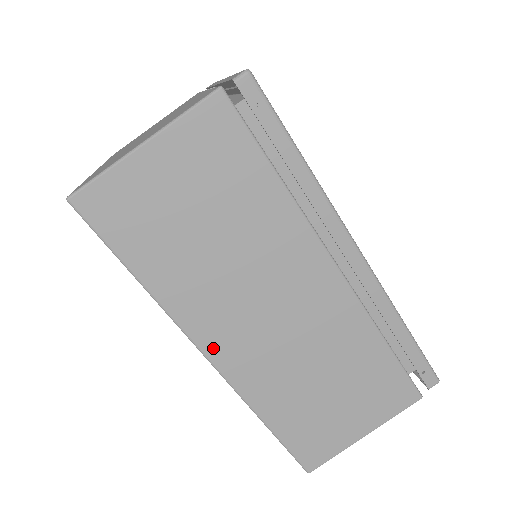
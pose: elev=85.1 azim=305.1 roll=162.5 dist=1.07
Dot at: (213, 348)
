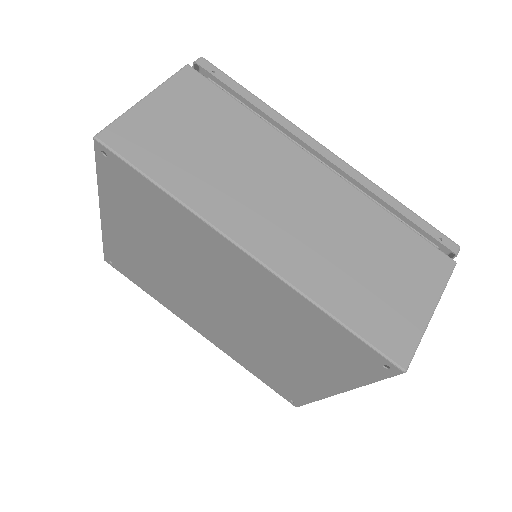
Dot at: (248, 240)
